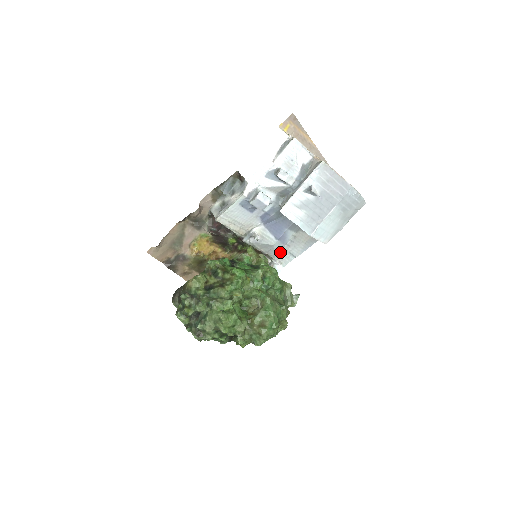
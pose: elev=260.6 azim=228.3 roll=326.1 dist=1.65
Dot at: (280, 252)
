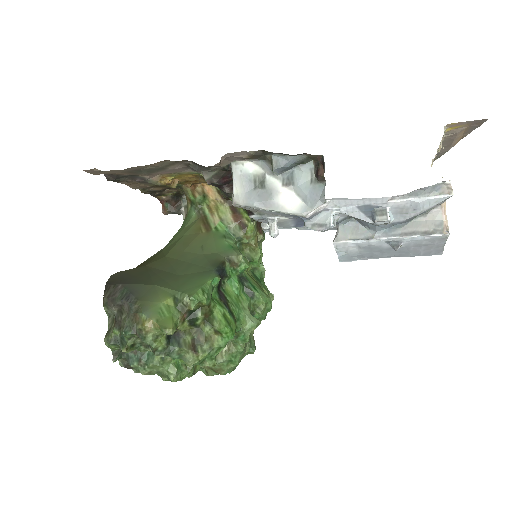
Dot at: occluded
